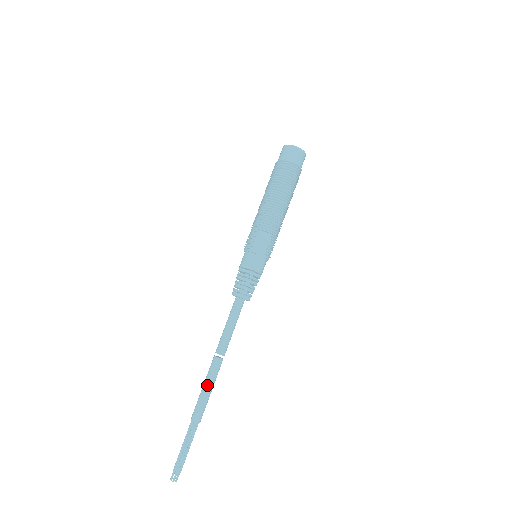
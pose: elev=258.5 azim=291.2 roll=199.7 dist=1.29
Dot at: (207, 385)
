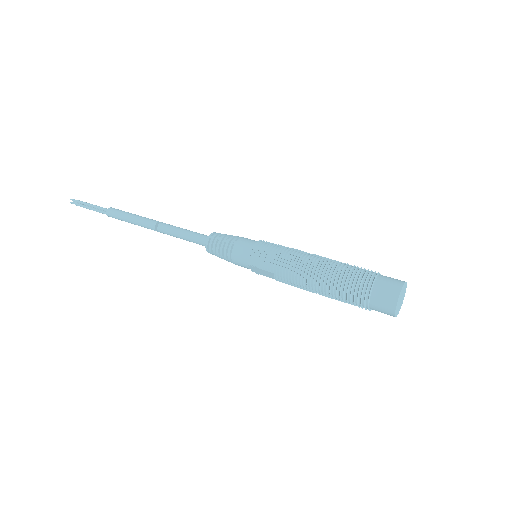
Dot at: (133, 223)
